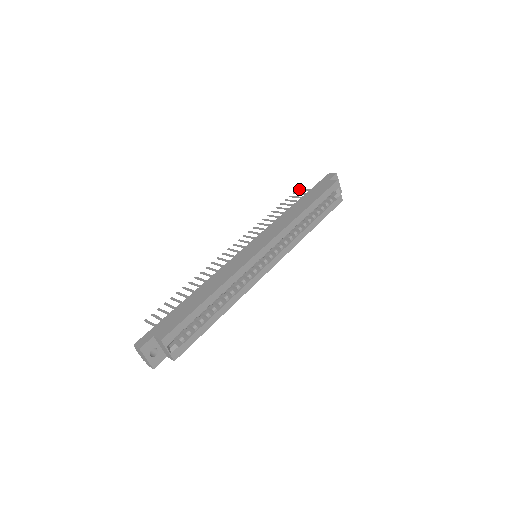
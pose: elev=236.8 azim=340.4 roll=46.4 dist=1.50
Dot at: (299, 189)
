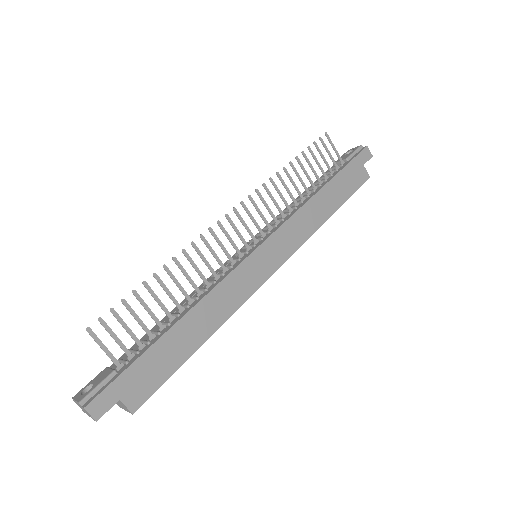
Dot at: (327, 136)
